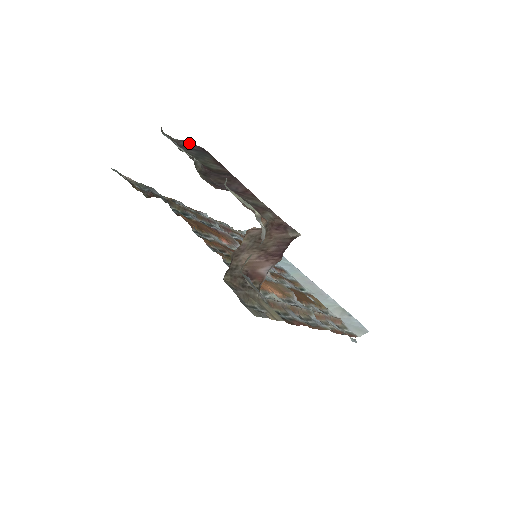
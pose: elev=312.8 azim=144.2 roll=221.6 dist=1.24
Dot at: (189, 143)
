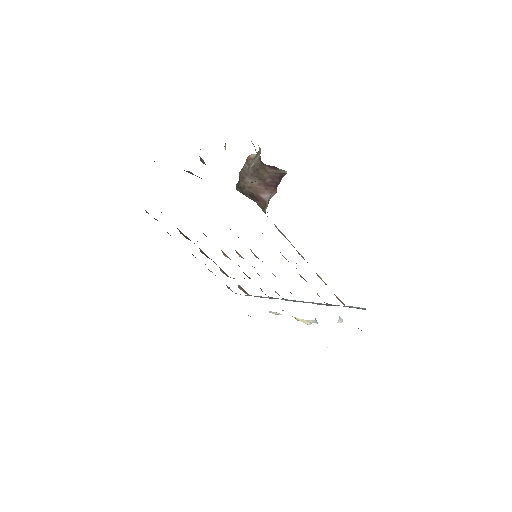
Dot at: (191, 173)
